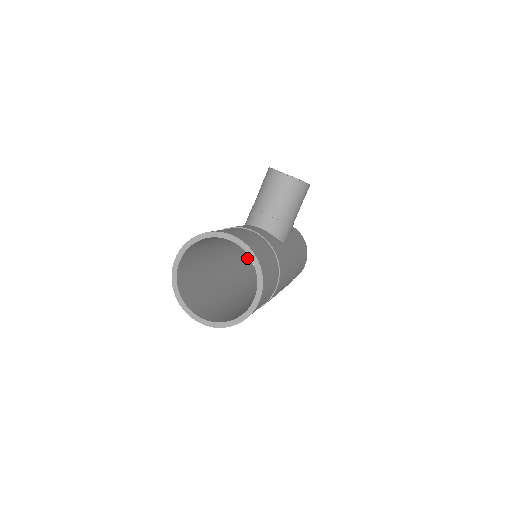
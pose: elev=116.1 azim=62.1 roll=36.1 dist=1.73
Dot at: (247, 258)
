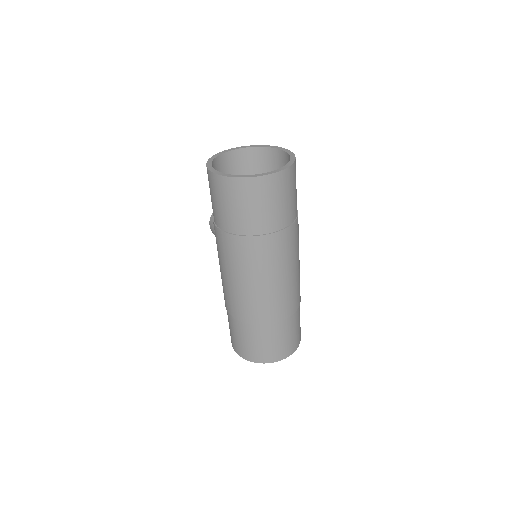
Dot at: occluded
